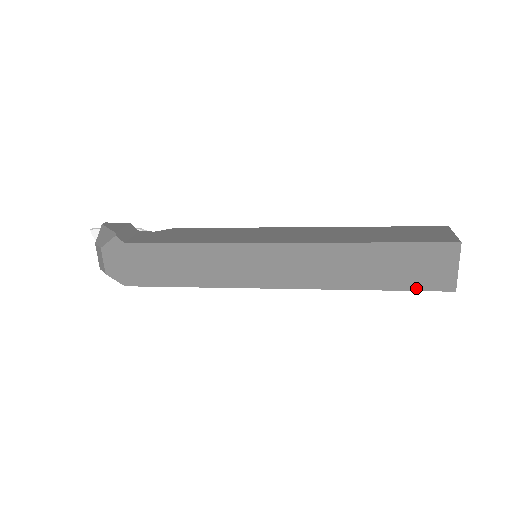
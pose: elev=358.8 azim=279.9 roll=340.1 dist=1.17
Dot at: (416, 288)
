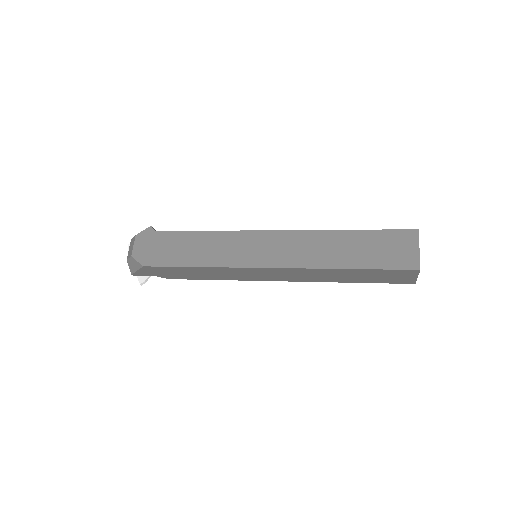
Dot at: (386, 267)
